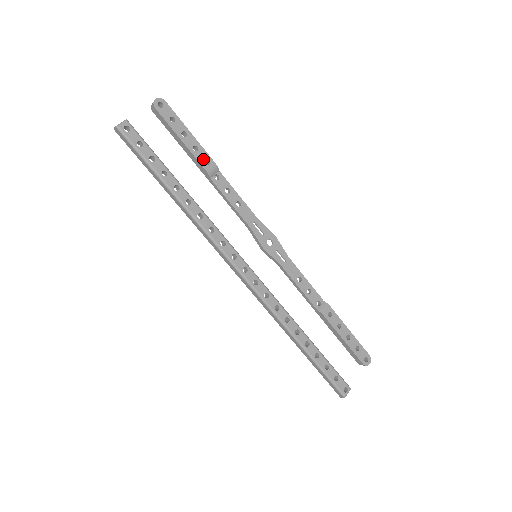
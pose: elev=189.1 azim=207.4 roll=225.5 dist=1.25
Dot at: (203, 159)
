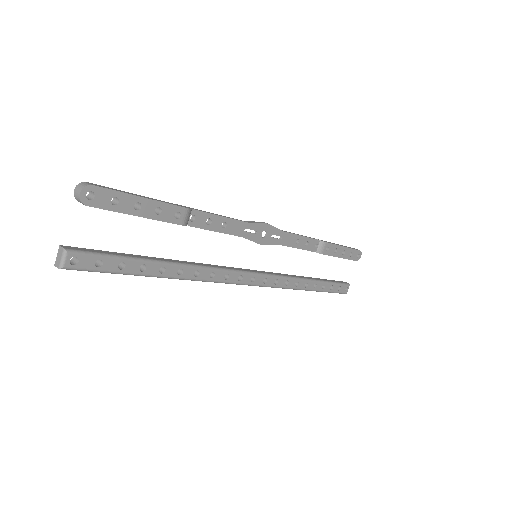
Dot at: (172, 215)
